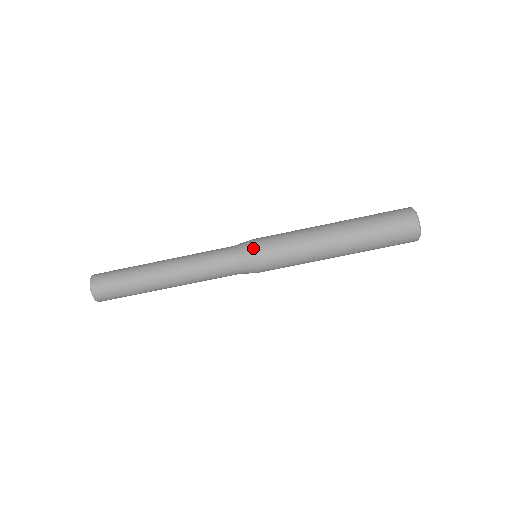
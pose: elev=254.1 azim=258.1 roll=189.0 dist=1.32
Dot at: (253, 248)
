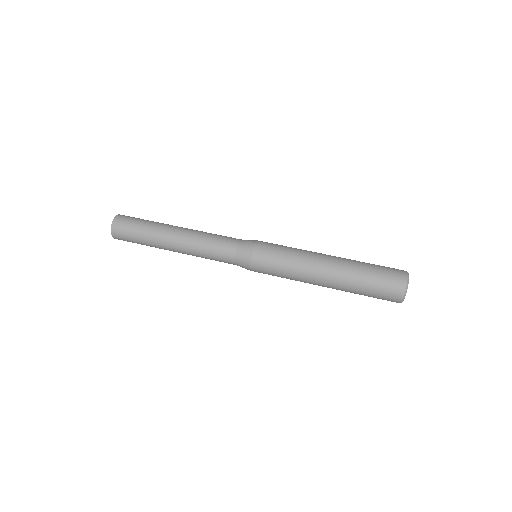
Dot at: occluded
